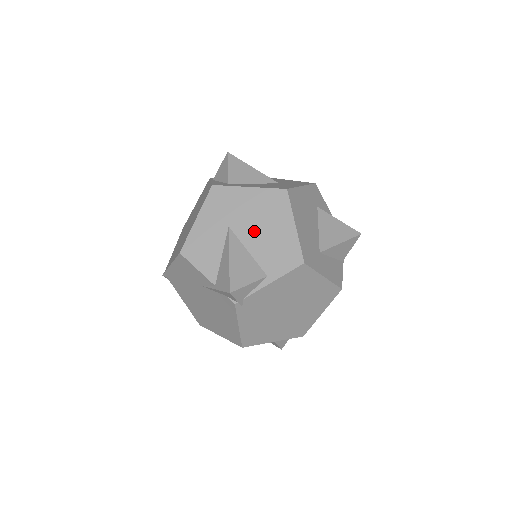
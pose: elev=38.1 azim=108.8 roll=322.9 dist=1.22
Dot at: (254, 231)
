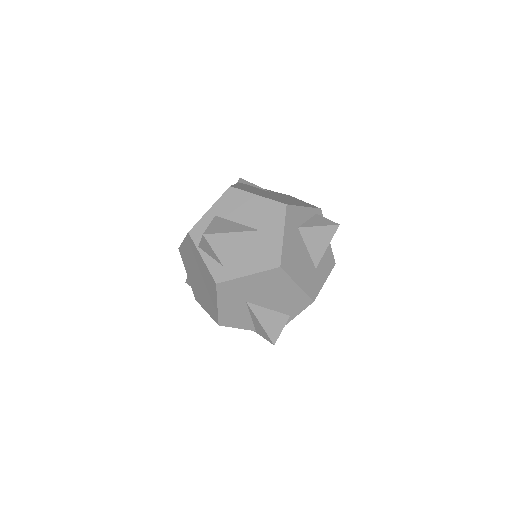
Dot at: (267, 298)
